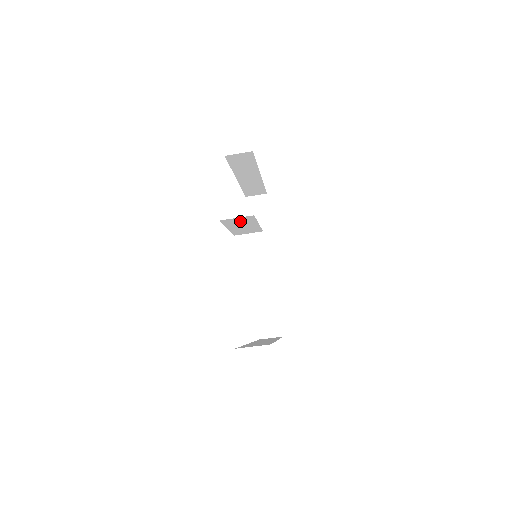
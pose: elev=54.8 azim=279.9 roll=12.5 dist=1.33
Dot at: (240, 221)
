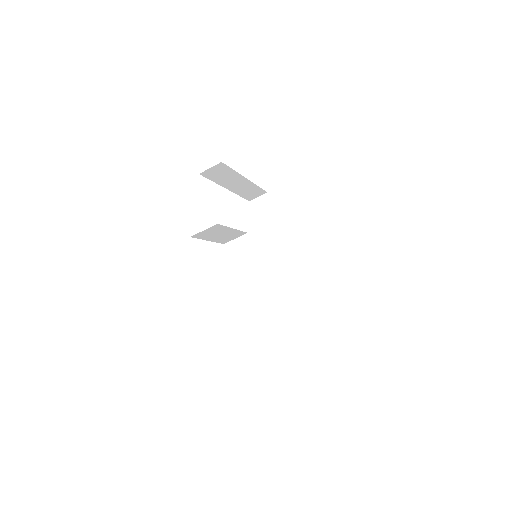
Dot at: (211, 232)
